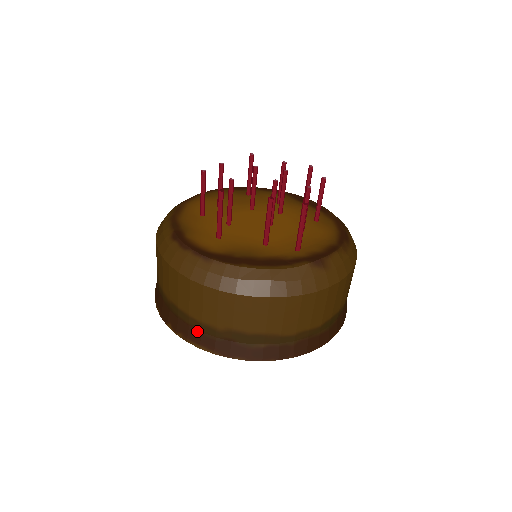
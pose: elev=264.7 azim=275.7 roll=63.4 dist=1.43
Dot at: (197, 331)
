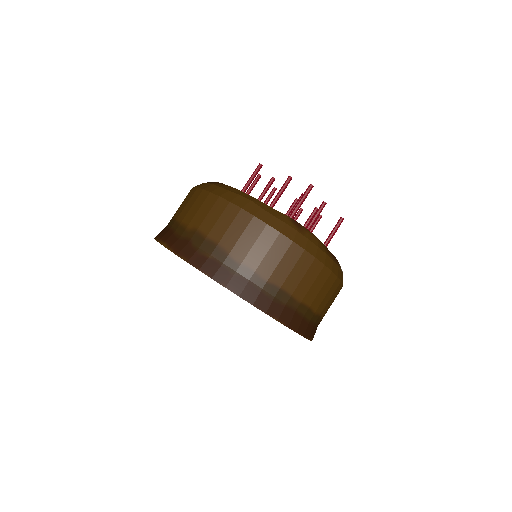
Dot at: (172, 232)
